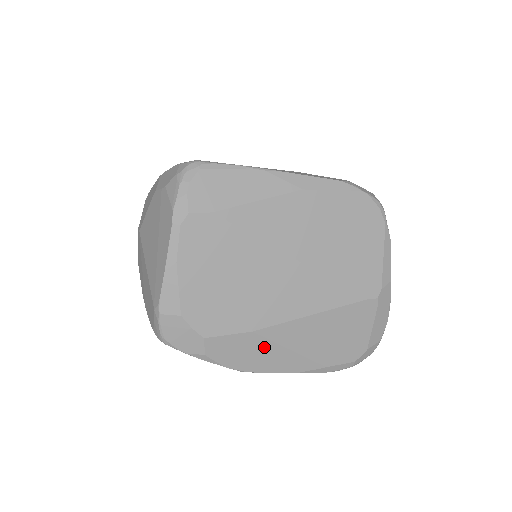
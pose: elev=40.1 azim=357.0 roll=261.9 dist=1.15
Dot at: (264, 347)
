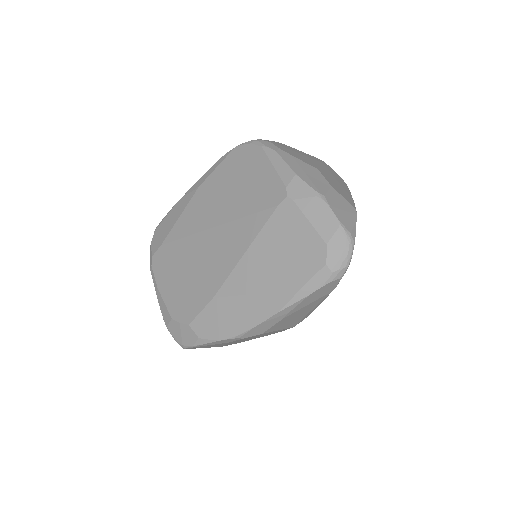
Dot at: (232, 305)
